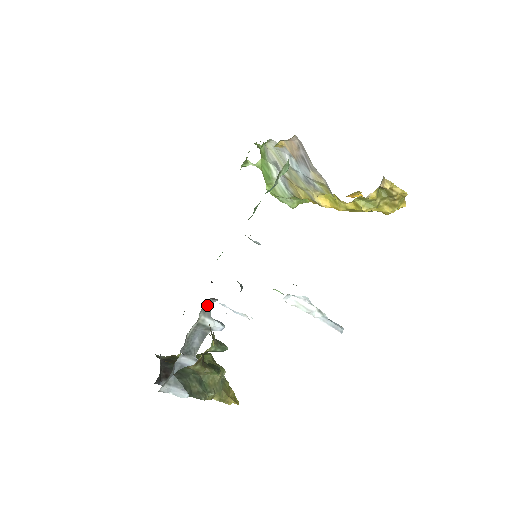
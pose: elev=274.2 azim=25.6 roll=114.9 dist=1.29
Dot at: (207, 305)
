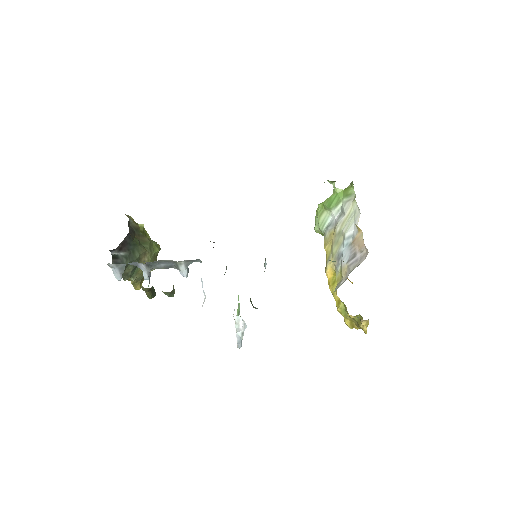
Dot at: (194, 260)
